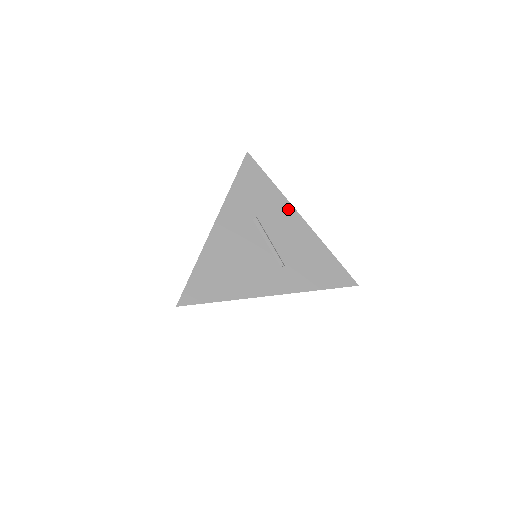
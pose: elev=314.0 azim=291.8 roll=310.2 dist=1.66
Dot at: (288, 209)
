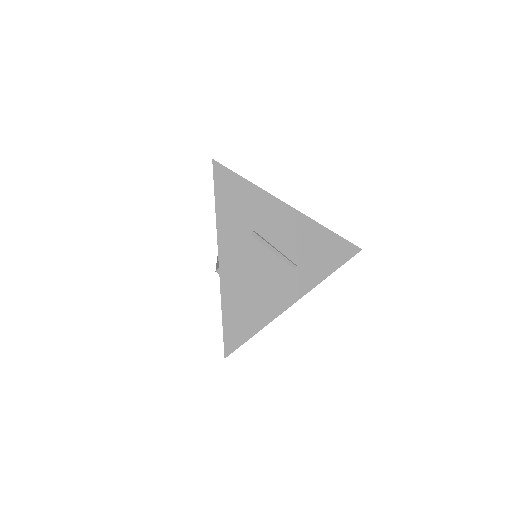
Dot at: (278, 206)
